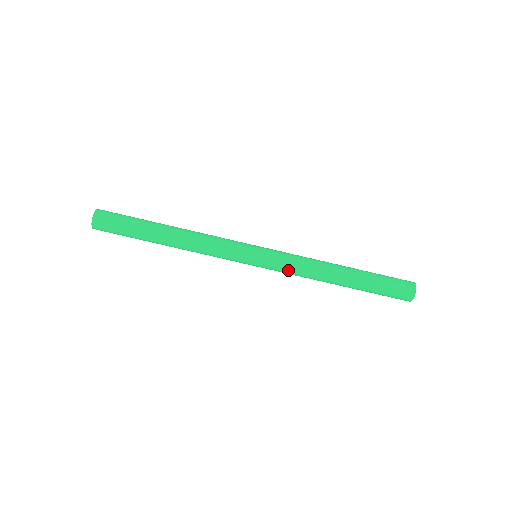
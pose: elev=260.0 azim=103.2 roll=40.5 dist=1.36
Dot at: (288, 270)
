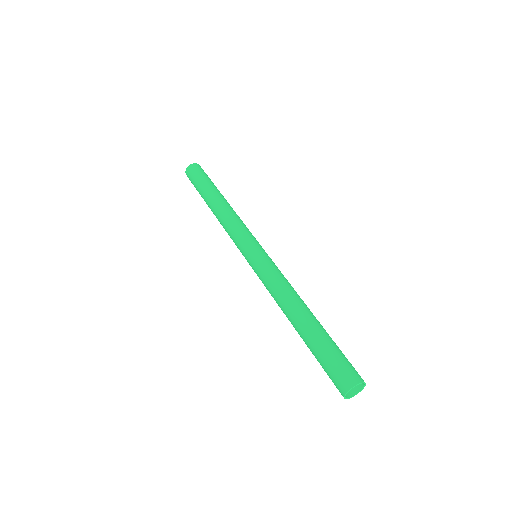
Dot at: (264, 280)
